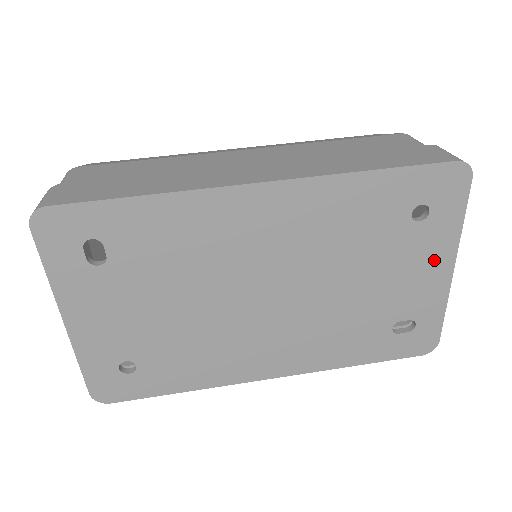
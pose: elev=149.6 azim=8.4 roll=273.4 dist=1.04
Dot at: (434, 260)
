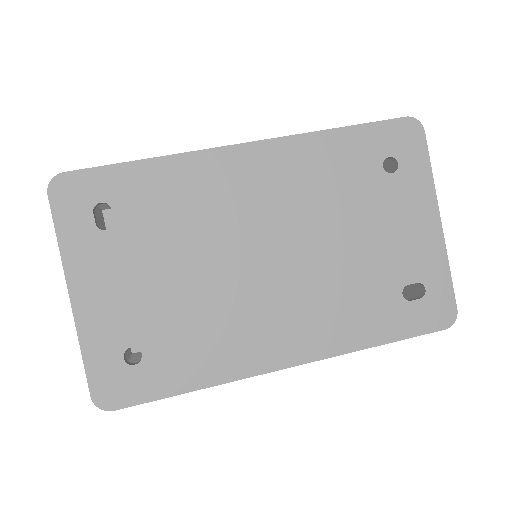
Dot at: (419, 212)
